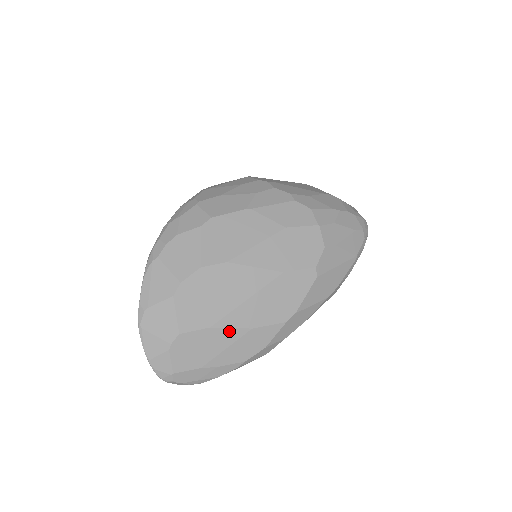
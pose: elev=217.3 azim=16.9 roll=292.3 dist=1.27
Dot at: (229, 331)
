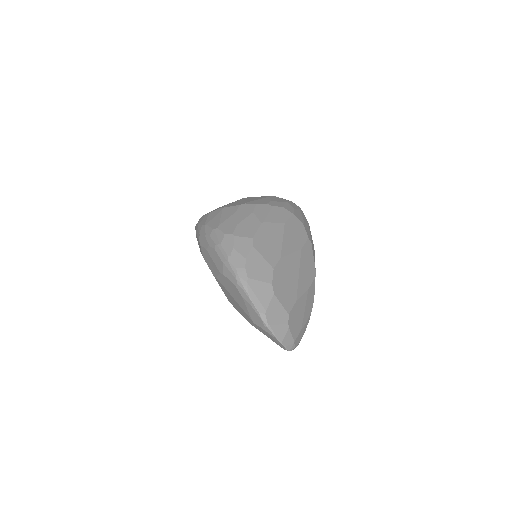
Dot at: (302, 298)
